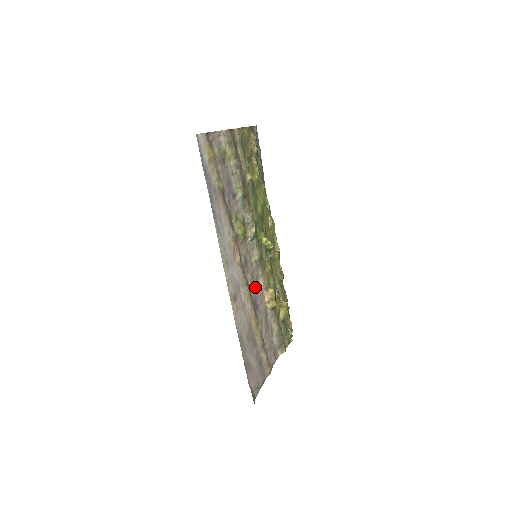
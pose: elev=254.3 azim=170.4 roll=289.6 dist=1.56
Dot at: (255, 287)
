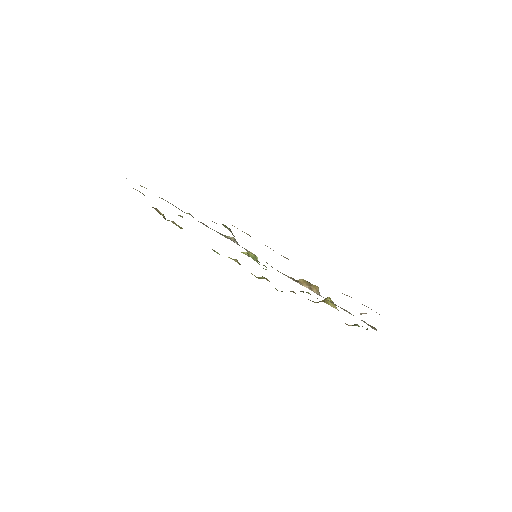
Dot at: occluded
